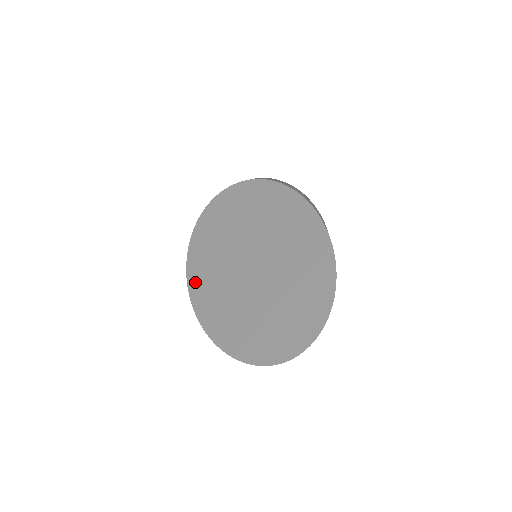
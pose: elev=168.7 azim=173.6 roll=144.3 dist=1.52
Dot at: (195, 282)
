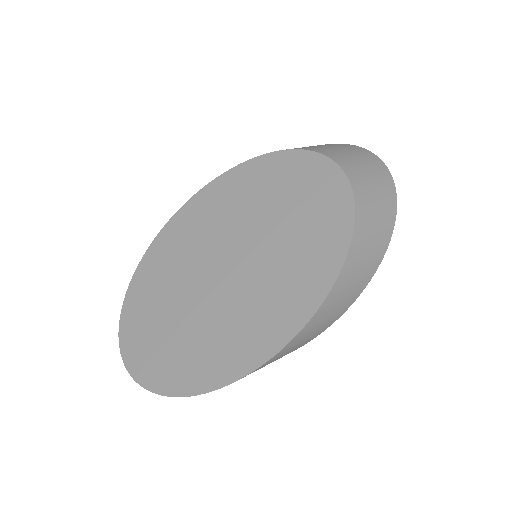
Dot at: (199, 201)
